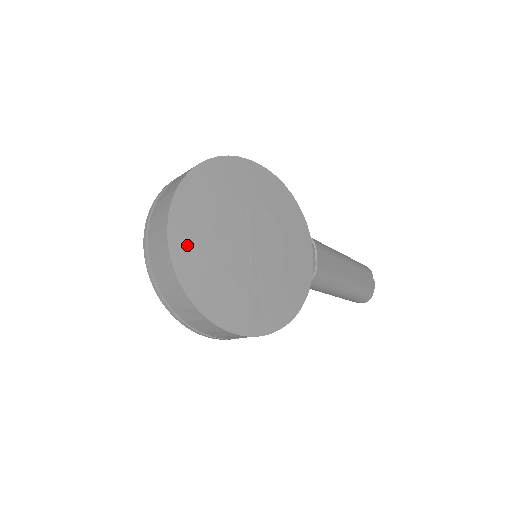
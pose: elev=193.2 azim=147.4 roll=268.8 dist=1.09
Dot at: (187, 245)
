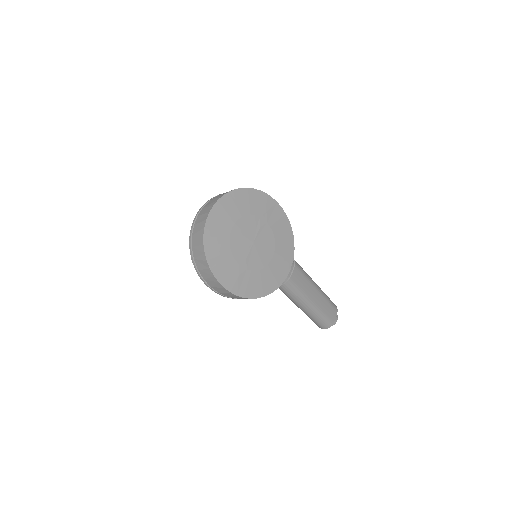
Dot at: (216, 226)
